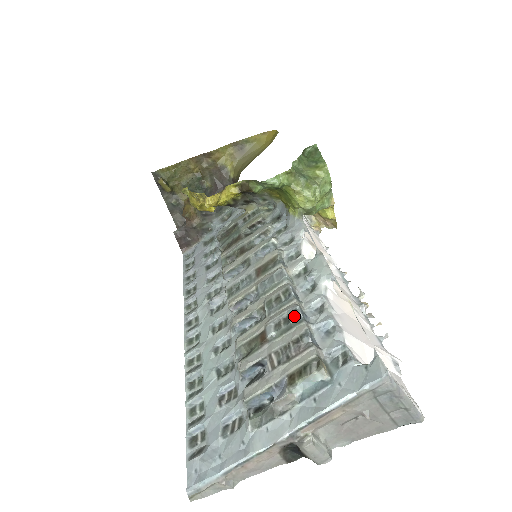
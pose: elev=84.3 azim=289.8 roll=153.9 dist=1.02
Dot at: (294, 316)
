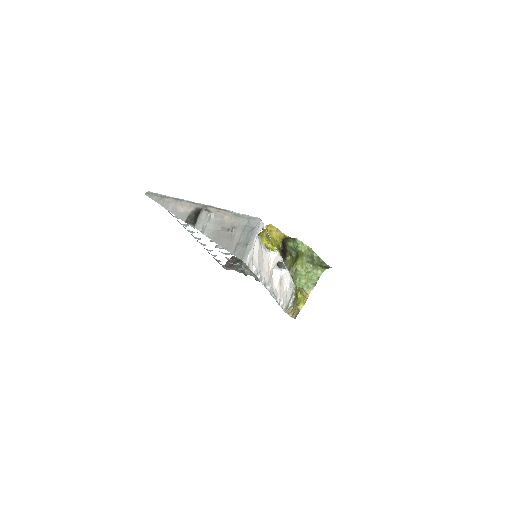
Dot at: occluded
